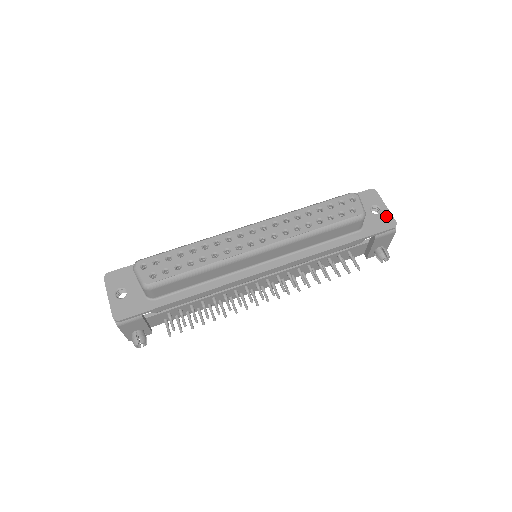
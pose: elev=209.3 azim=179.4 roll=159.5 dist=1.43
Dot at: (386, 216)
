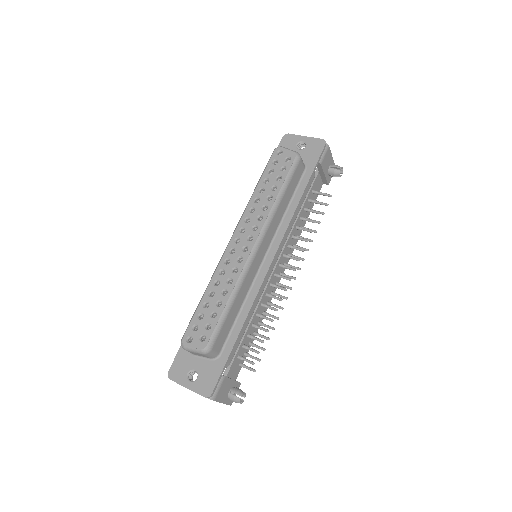
Dot at: (312, 142)
